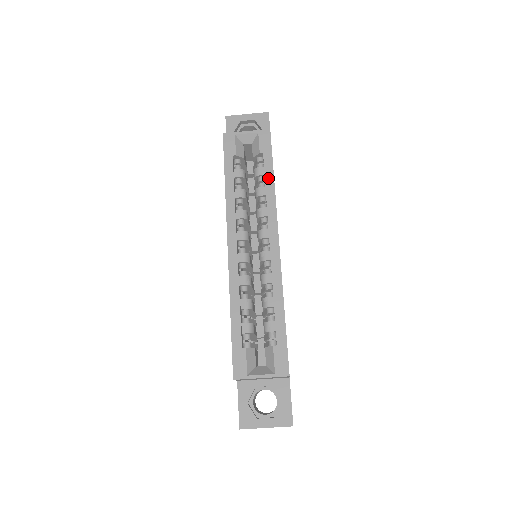
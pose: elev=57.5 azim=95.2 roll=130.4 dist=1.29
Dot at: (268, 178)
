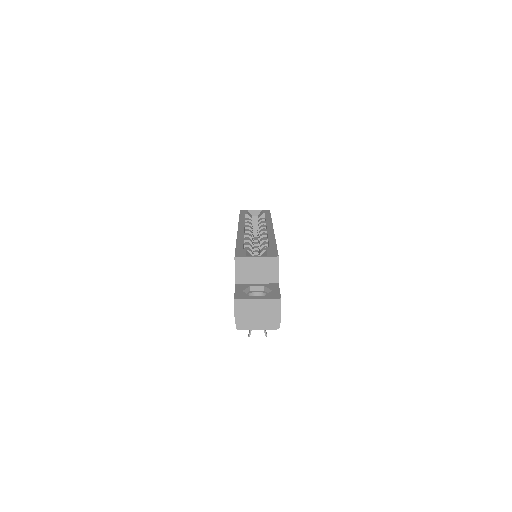
Dot at: (267, 217)
